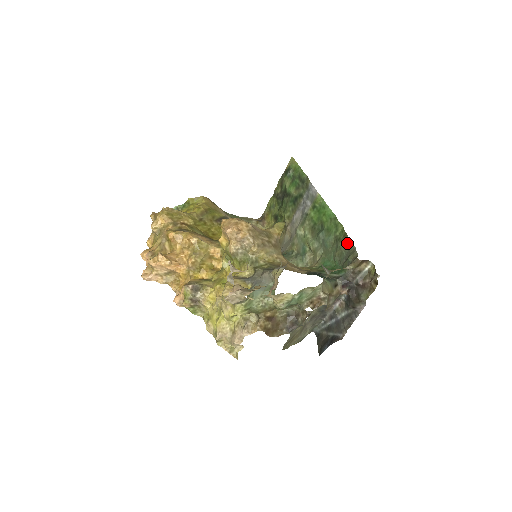
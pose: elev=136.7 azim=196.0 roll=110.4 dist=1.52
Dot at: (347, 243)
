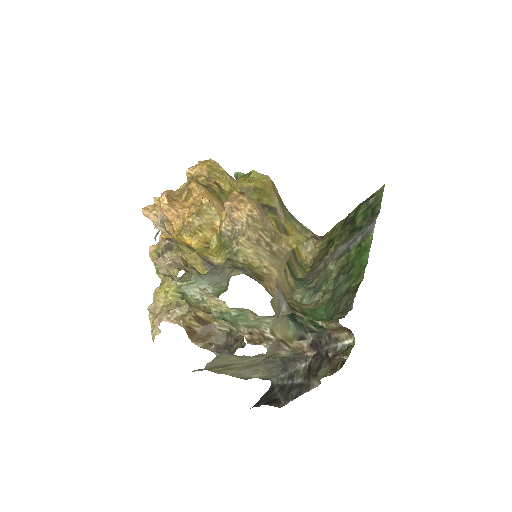
Dot at: (350, 299)
